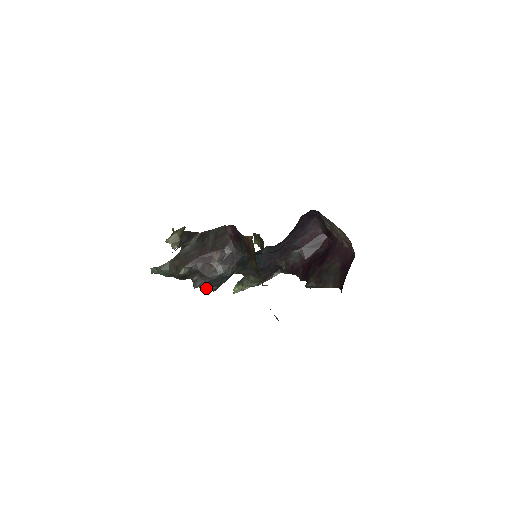
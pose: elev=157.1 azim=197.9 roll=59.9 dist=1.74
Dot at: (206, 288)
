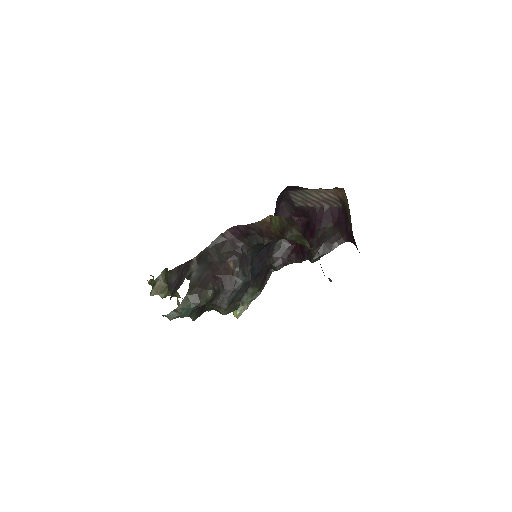
Dot at: (230, 308)
